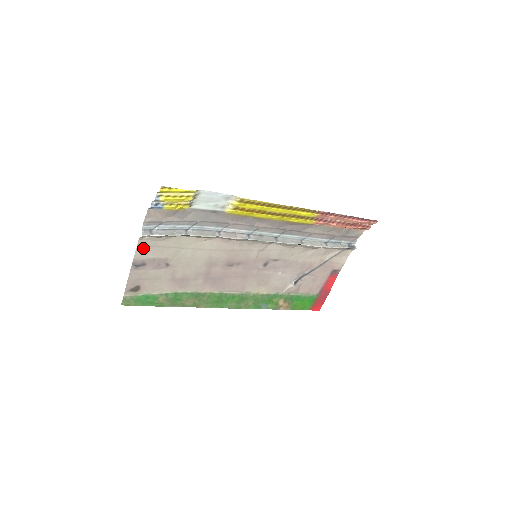
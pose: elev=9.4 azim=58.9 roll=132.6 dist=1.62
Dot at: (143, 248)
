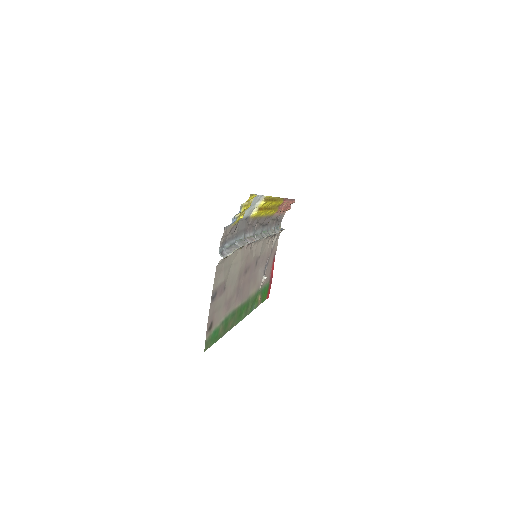
Dot at: (217, 275)
